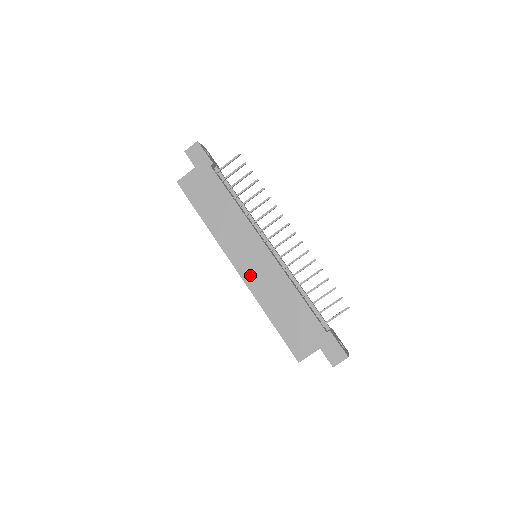
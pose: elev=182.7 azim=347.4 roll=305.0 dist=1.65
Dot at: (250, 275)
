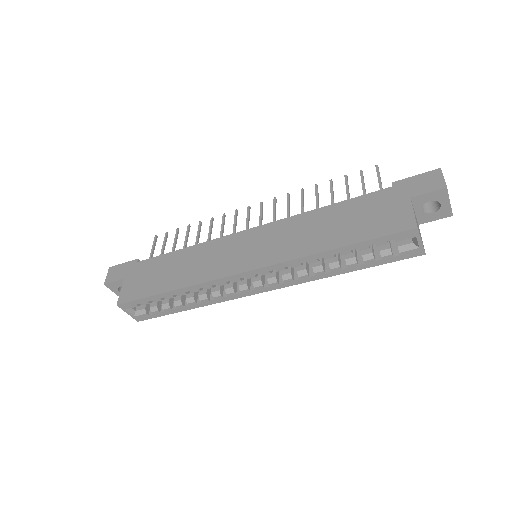
Dot at: (266, 256)
